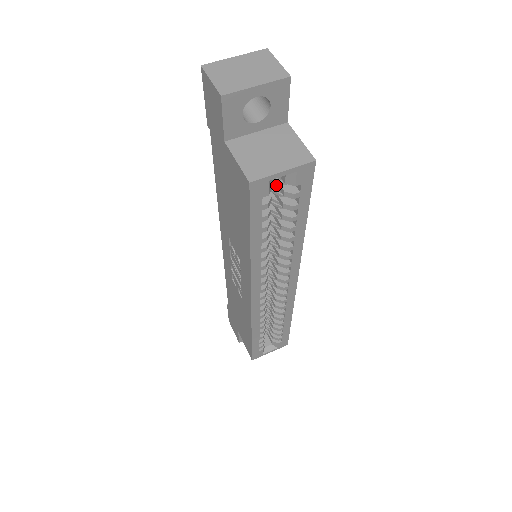
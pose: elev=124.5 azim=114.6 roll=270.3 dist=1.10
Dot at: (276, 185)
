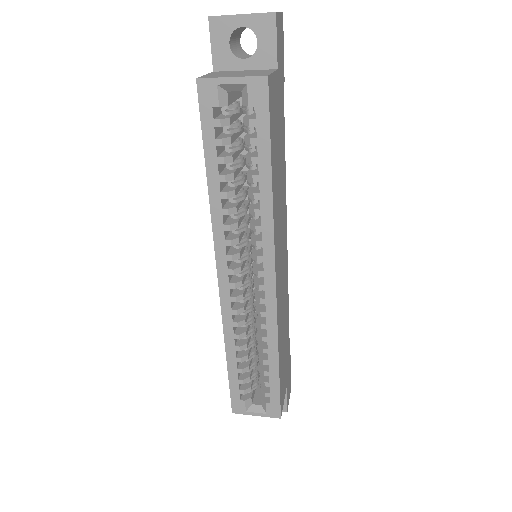
Dot at: occluded
